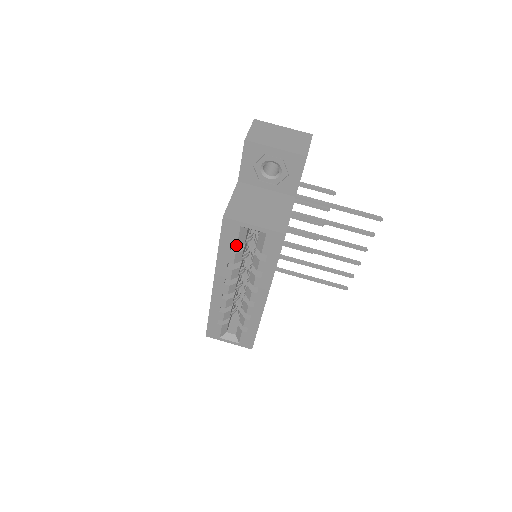
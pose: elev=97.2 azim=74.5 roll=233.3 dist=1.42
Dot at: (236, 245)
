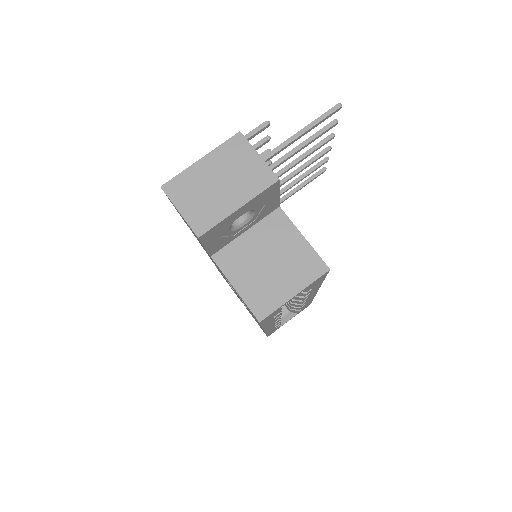
Dot at: (279, 312)
